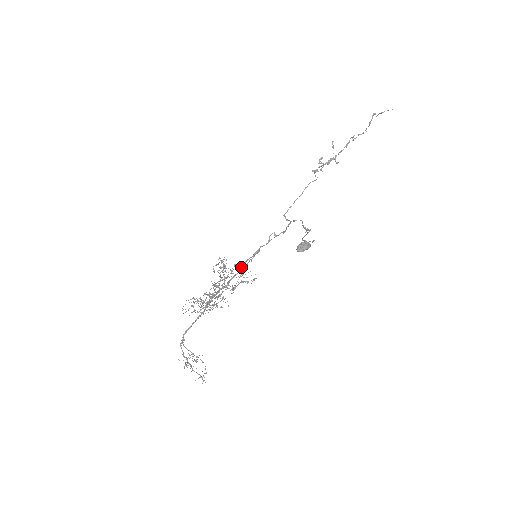
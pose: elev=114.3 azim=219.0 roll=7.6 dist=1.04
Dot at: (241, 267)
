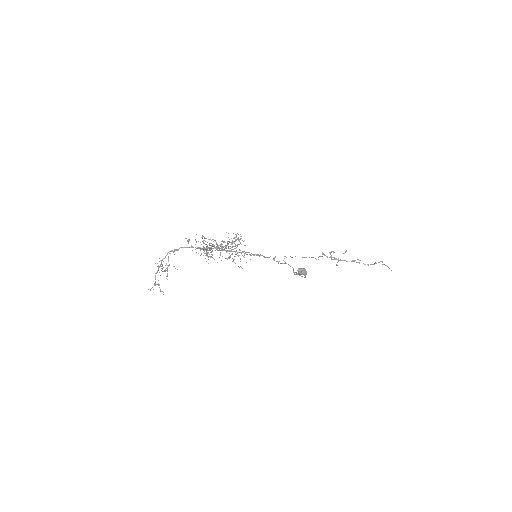
Dot at: occluded
